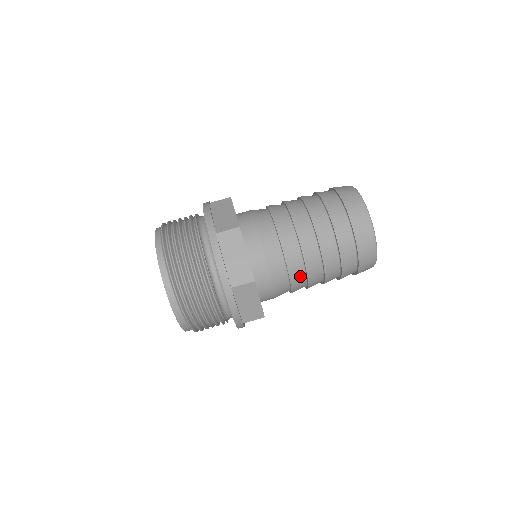
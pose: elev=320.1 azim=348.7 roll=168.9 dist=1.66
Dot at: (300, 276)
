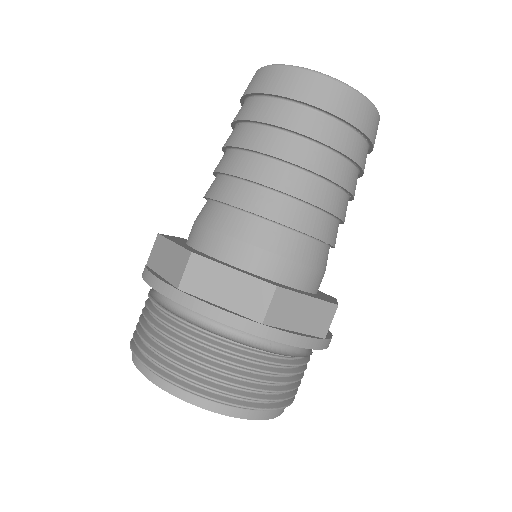
Dot at: (337, 231)
